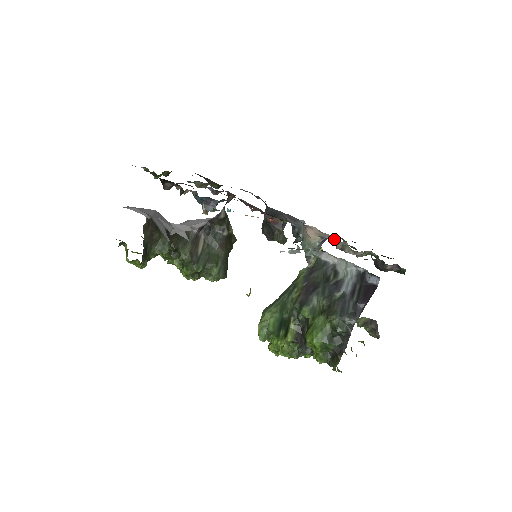
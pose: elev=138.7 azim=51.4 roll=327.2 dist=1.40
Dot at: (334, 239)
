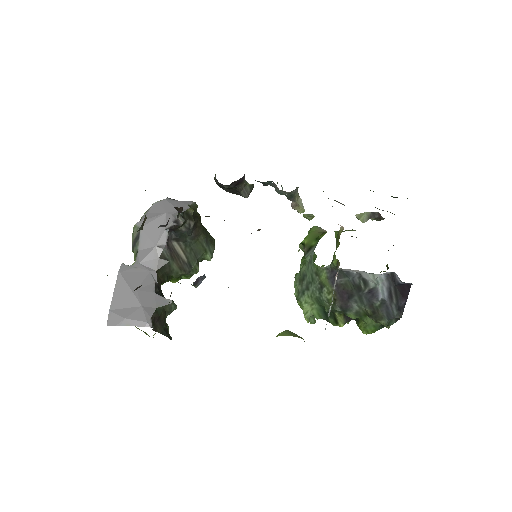
Dot at: occluded
